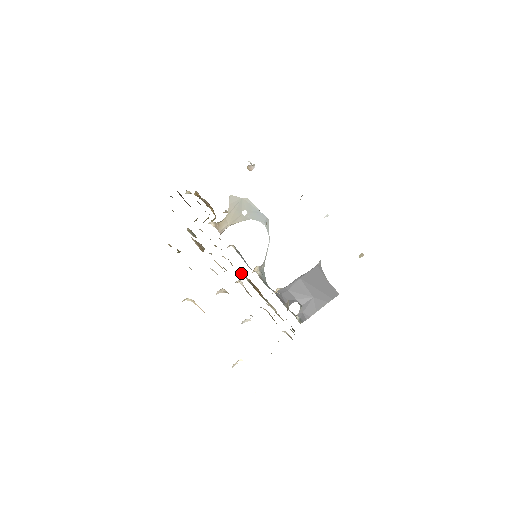
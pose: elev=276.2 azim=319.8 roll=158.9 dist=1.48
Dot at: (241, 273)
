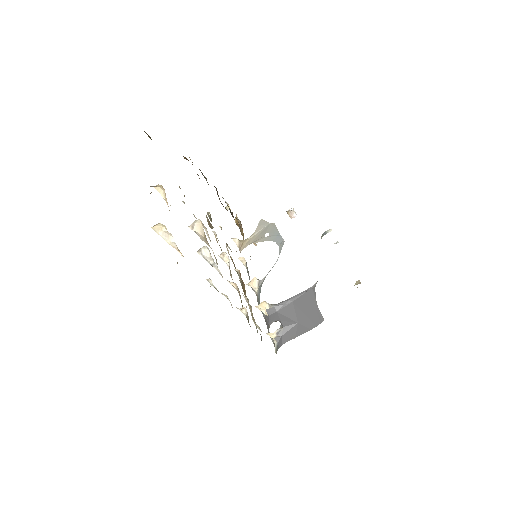
Dot at: occluded
